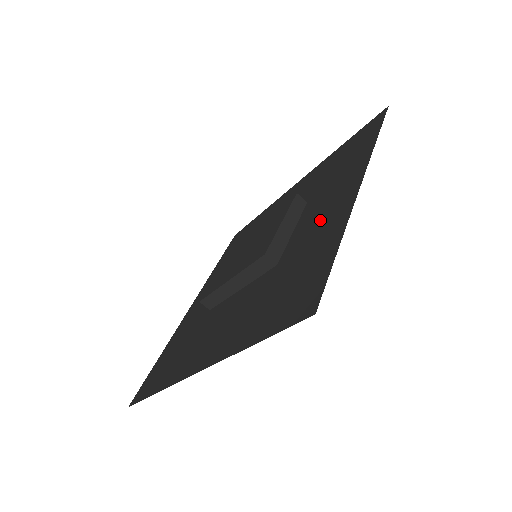
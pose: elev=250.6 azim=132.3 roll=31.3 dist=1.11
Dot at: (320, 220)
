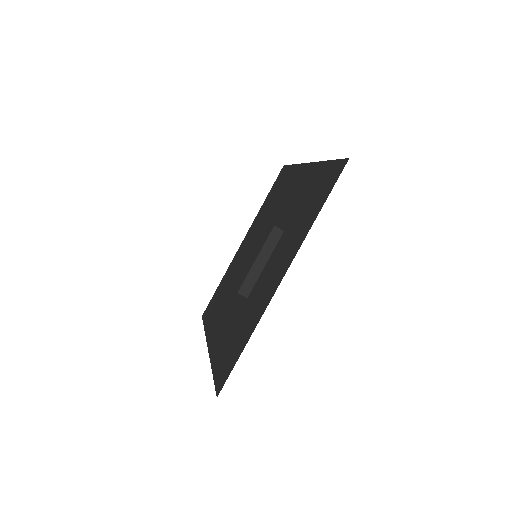
Dot at: (265, 286)
